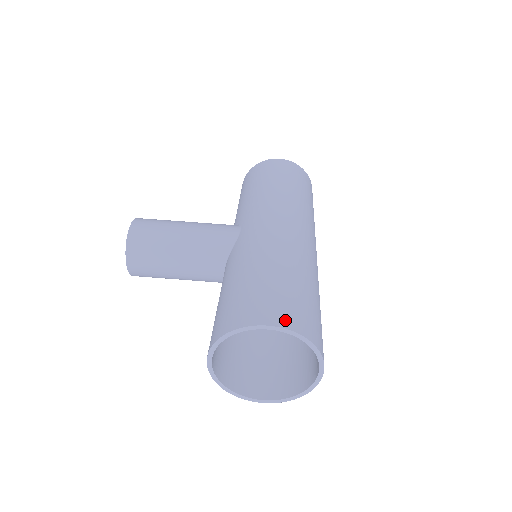
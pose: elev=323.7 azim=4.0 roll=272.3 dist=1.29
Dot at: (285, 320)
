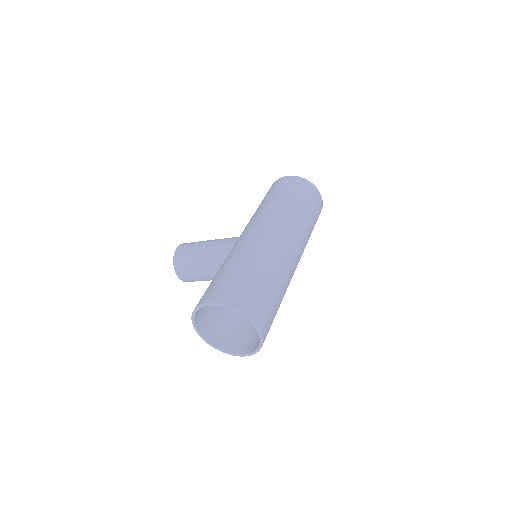
Dot at: (223, 298)
